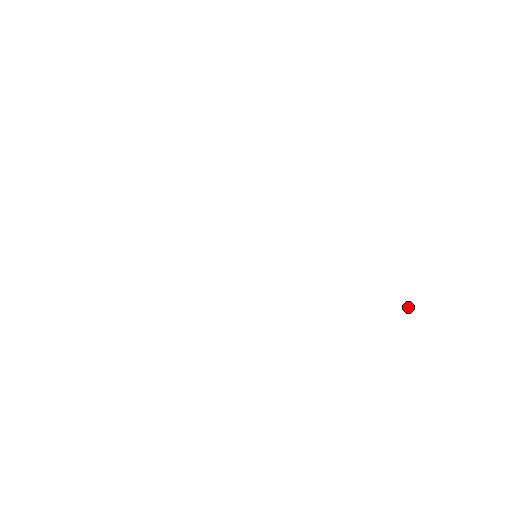
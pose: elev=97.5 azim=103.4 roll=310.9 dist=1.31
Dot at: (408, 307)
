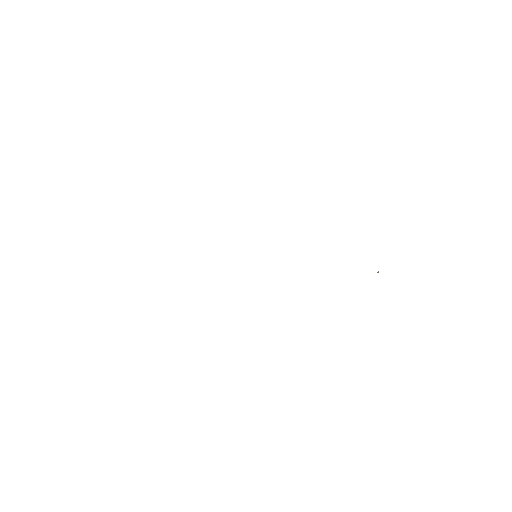
Dot at: (378, 272)
